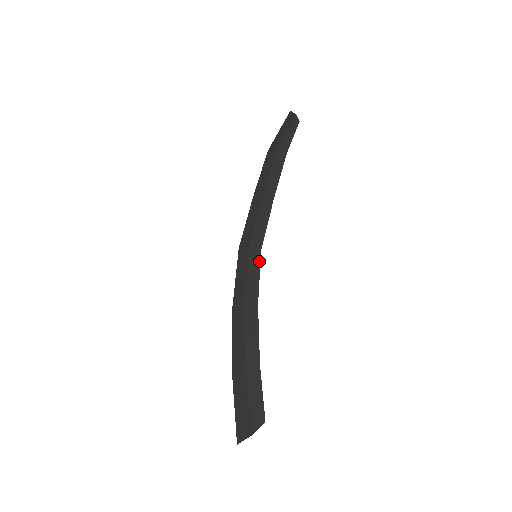
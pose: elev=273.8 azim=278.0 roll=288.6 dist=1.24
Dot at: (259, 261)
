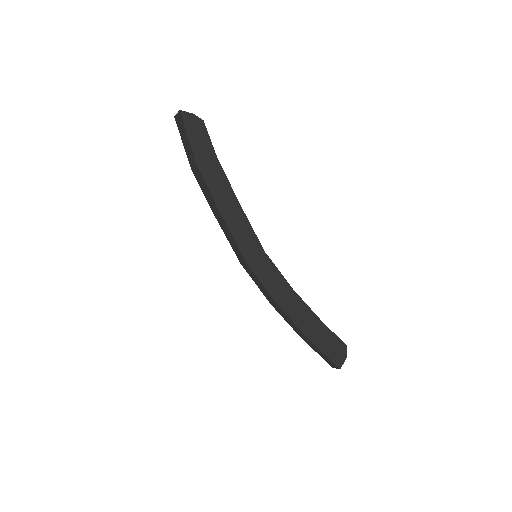
Dot at: (271, 261)
